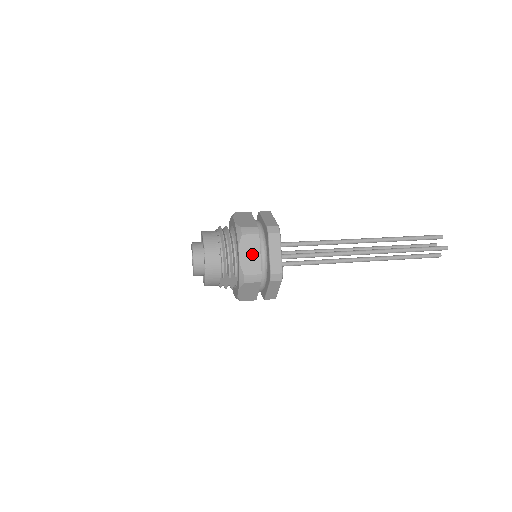
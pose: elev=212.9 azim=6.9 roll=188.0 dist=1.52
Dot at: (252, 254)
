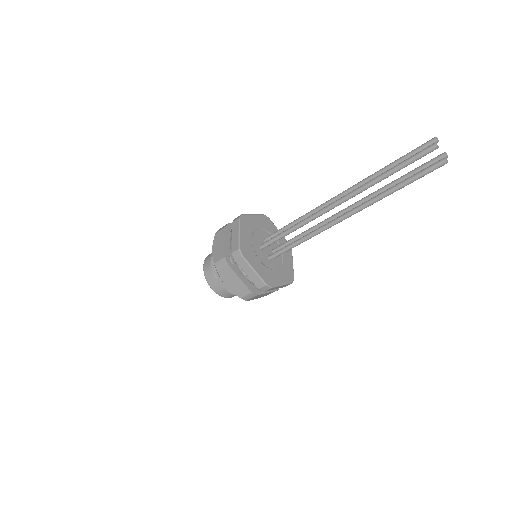
Dot at: (220, 244)
